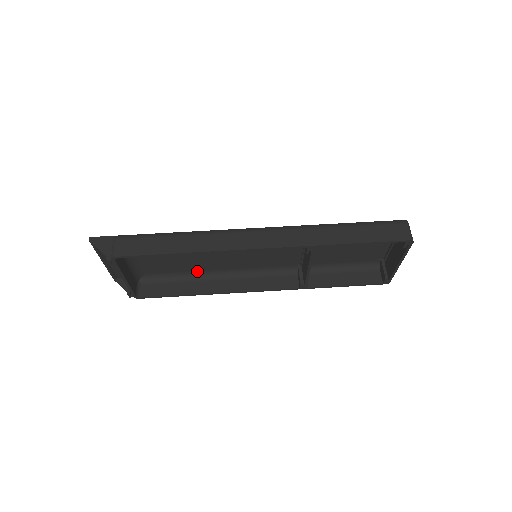
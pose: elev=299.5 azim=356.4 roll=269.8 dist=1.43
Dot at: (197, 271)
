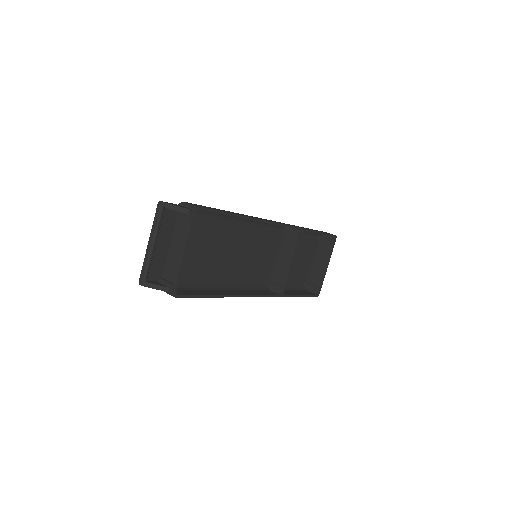
Dot at: (208, 281)
